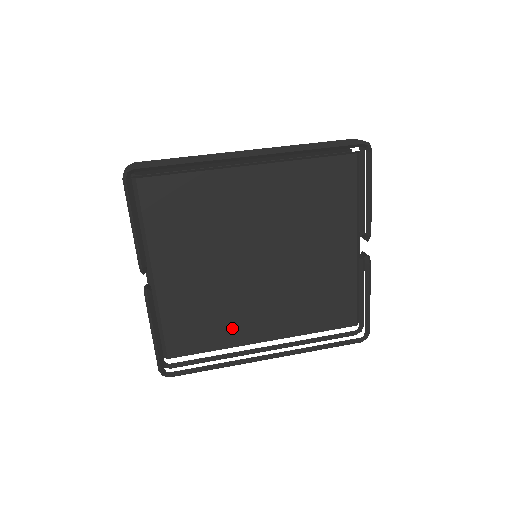
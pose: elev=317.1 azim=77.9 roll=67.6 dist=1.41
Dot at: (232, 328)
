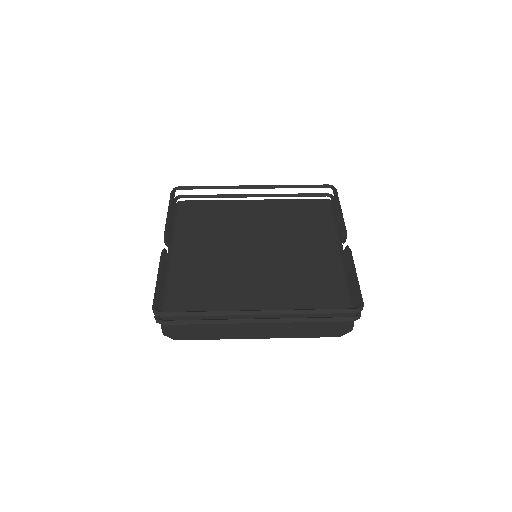
Dot at: (228, 295)
